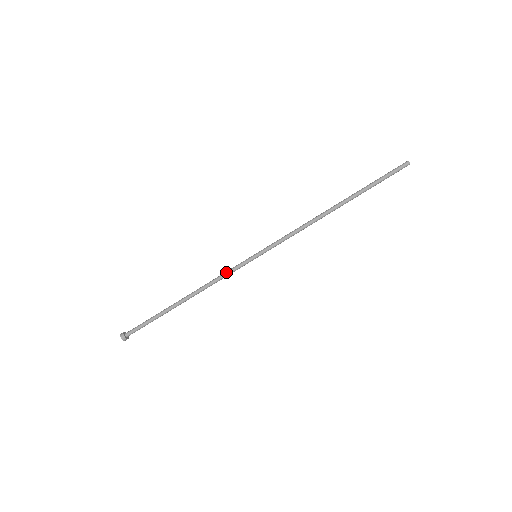
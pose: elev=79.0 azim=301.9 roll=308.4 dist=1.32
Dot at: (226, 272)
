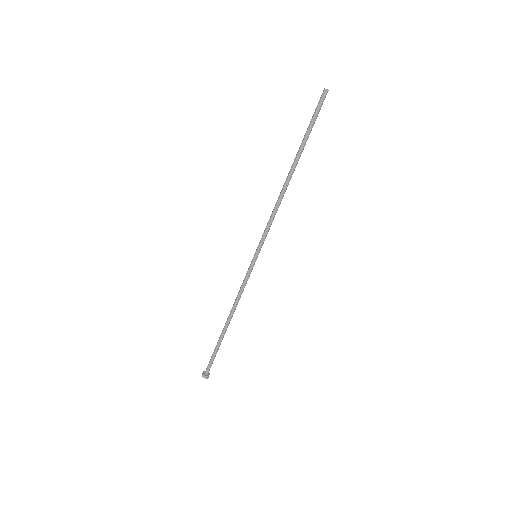
Dot at: (243, 284)
